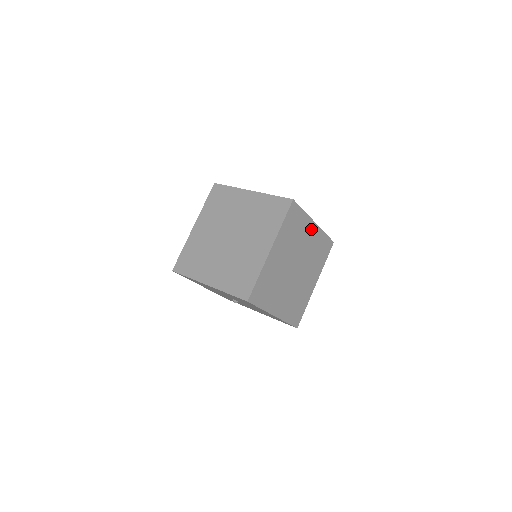
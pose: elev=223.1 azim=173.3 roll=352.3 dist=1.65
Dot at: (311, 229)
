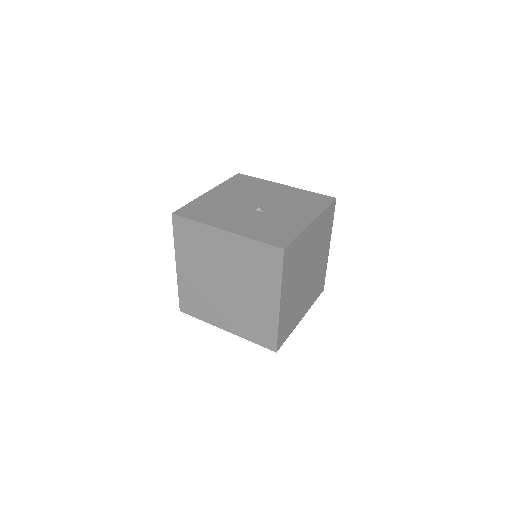
Dot at: (310, 231)
